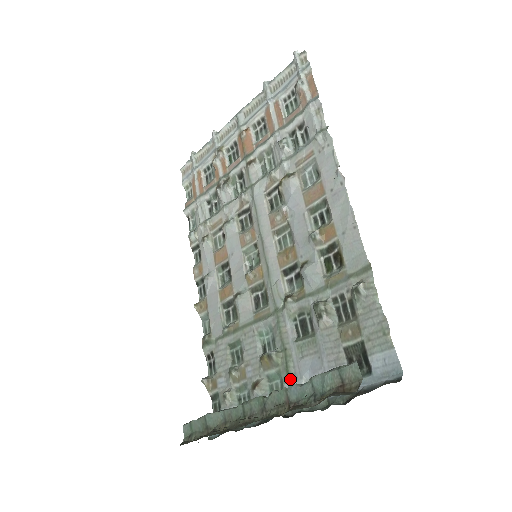
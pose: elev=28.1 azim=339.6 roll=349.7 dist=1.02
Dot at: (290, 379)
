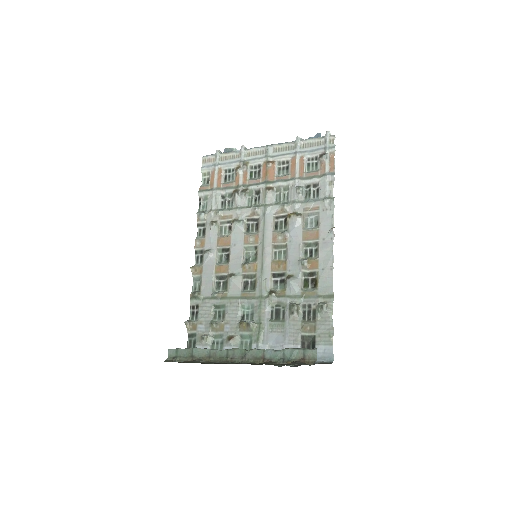
Dot at: (259, 342)
